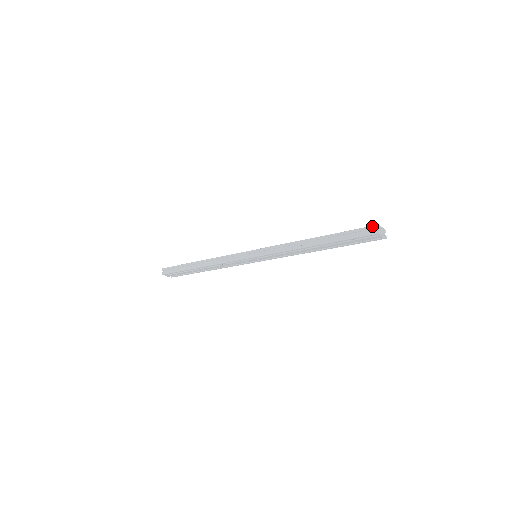
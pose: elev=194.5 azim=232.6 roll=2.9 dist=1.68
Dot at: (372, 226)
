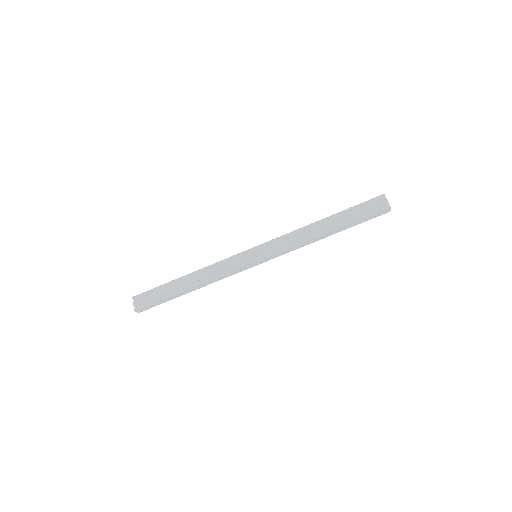
Dot at: occluded
